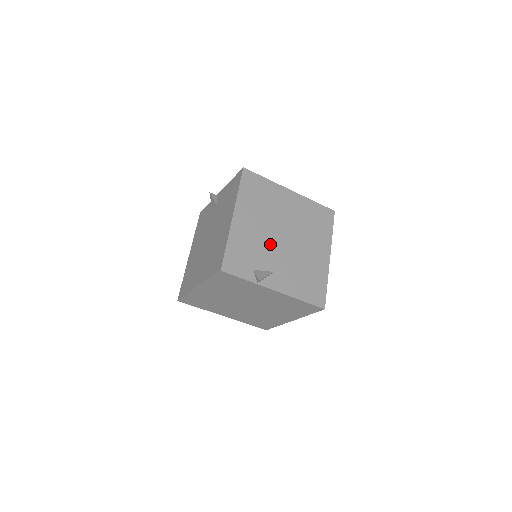
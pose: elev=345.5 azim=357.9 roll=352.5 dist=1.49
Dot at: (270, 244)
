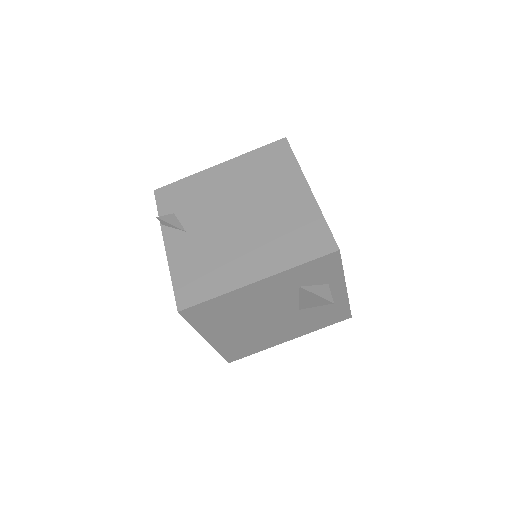
Dot at: (216, 210)
